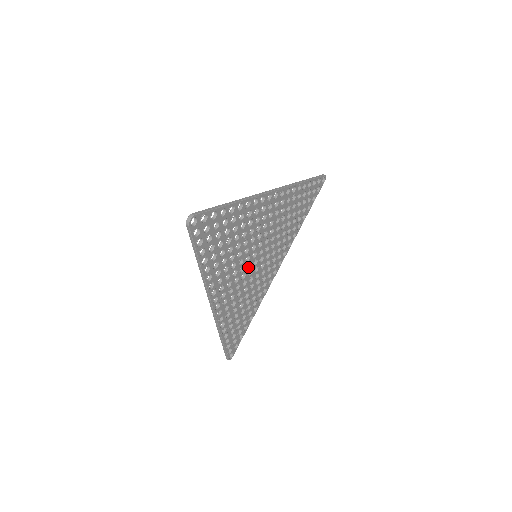
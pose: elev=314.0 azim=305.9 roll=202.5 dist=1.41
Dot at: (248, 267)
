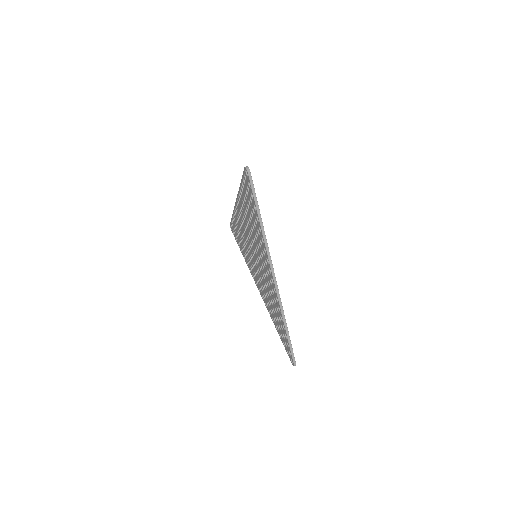
Dot at: occluded
